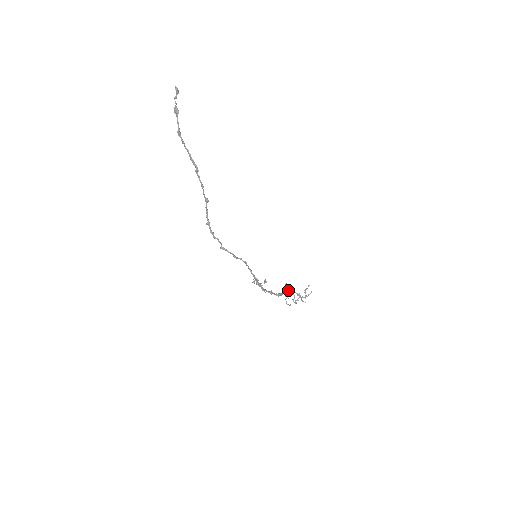
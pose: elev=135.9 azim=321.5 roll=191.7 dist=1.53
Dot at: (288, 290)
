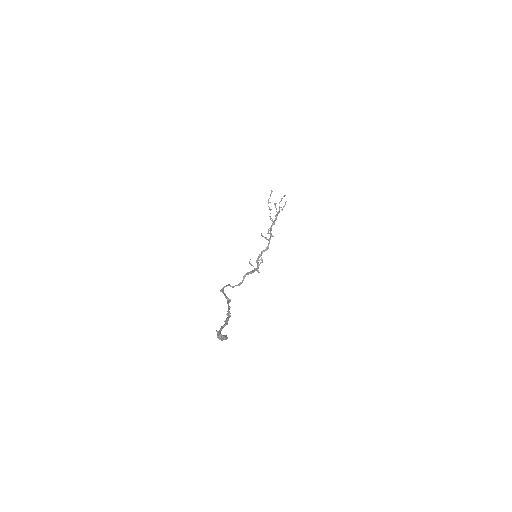
Dot at: (271, 227)
